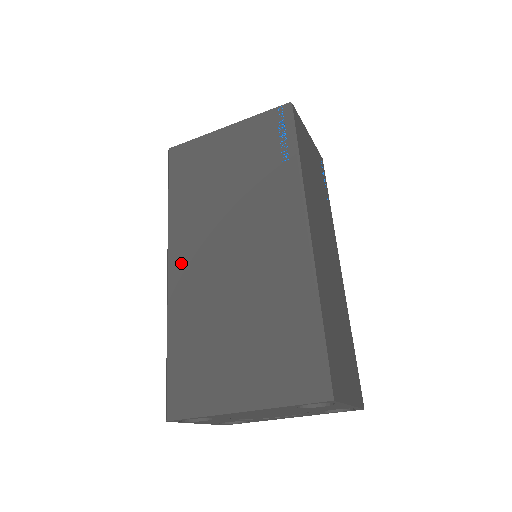
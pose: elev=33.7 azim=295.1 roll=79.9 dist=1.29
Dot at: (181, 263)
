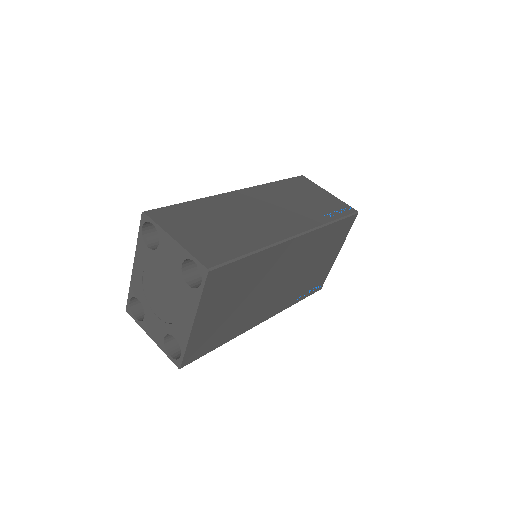
Dot at: occluded
